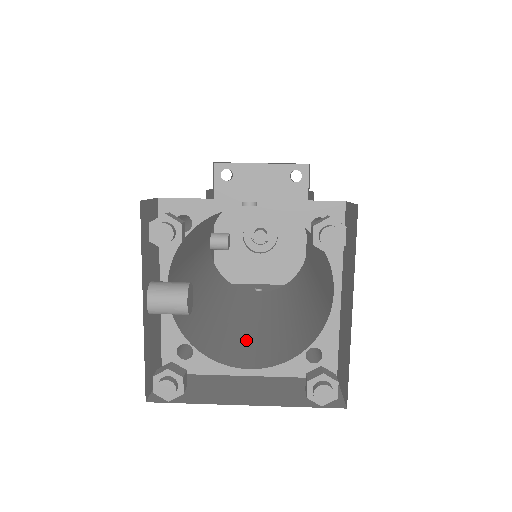
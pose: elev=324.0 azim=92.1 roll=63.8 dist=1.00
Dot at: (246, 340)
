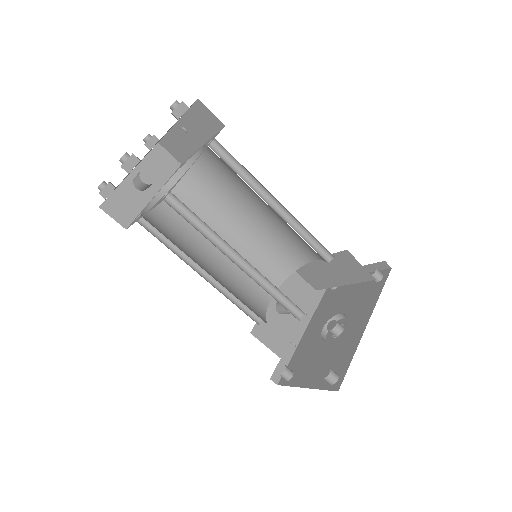
Dot at: occluded
